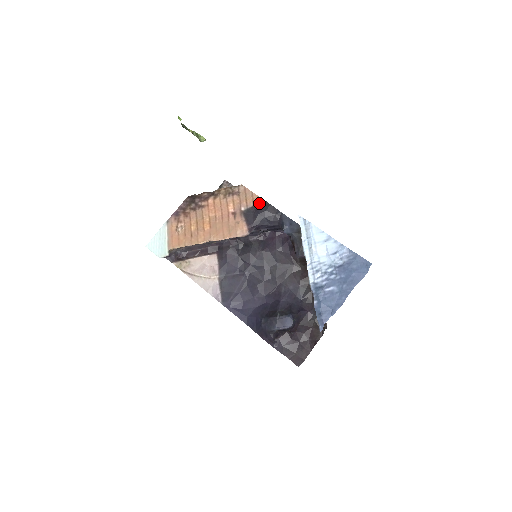
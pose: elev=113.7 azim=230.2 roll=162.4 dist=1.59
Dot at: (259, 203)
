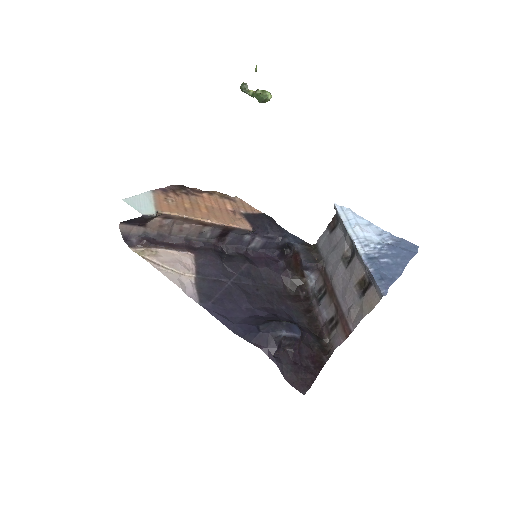
Dot at: (259, 213)
